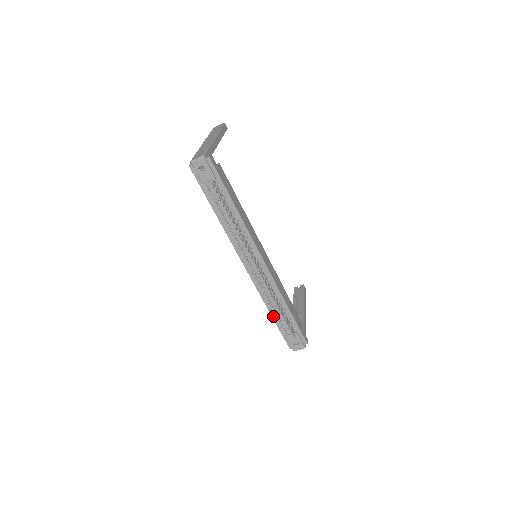
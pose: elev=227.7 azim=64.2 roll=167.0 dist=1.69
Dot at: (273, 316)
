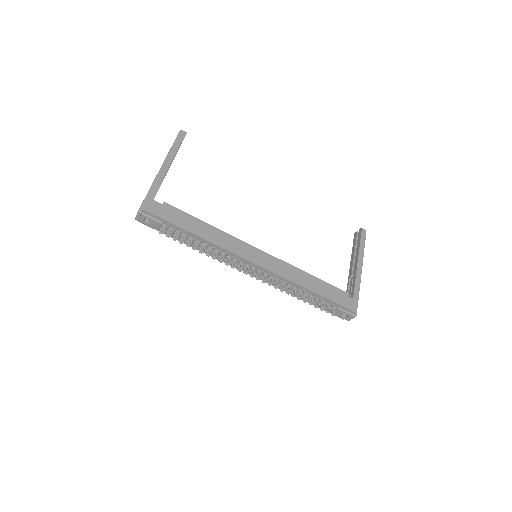
Dot at: occluded
